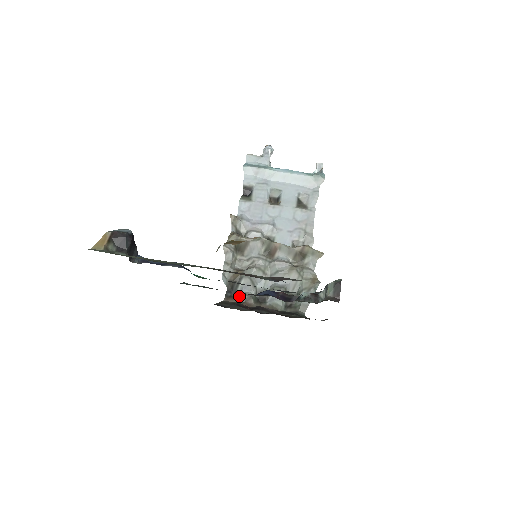
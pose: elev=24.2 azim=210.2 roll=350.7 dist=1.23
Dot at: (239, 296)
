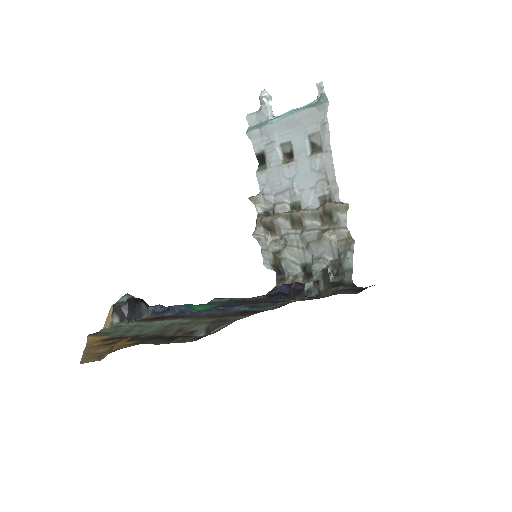
Dot at: (287, 278)
